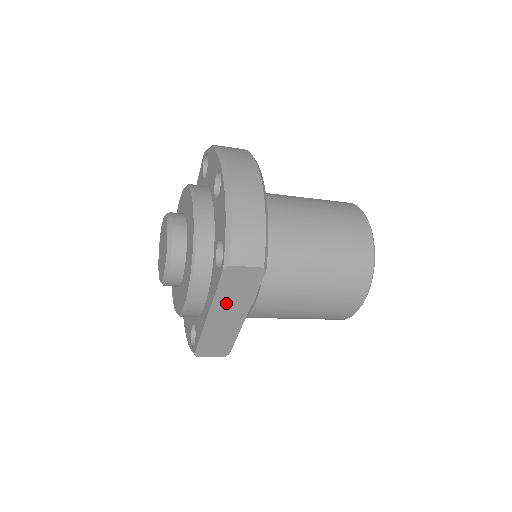
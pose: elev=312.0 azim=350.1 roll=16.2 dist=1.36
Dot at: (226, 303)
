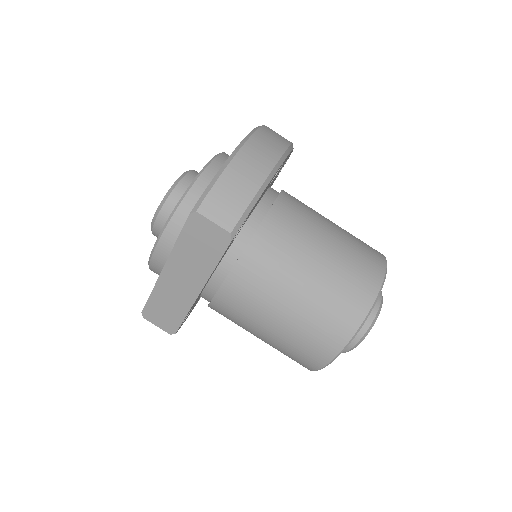
Dot at: (184, 261)
